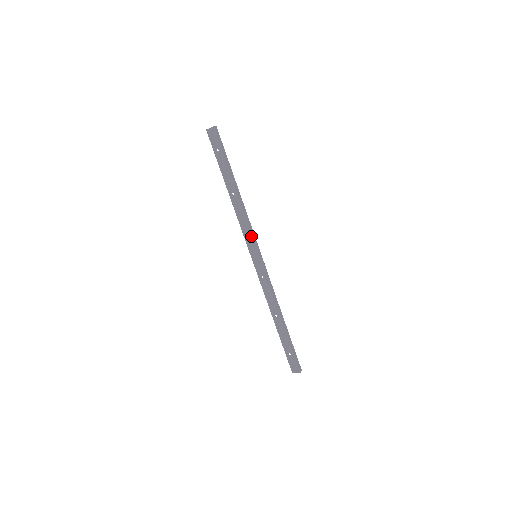
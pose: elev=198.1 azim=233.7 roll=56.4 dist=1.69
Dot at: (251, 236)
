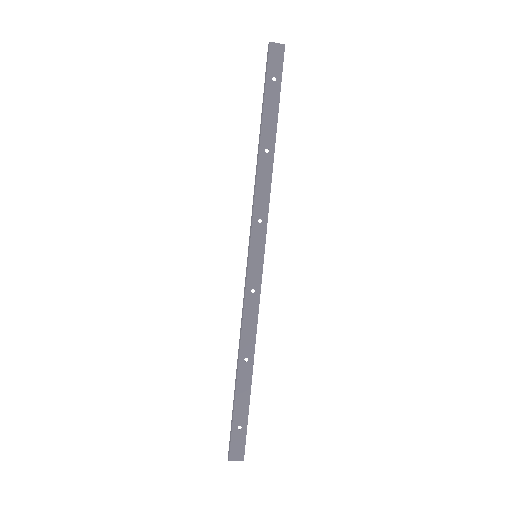
Dot at: (266, 223)
